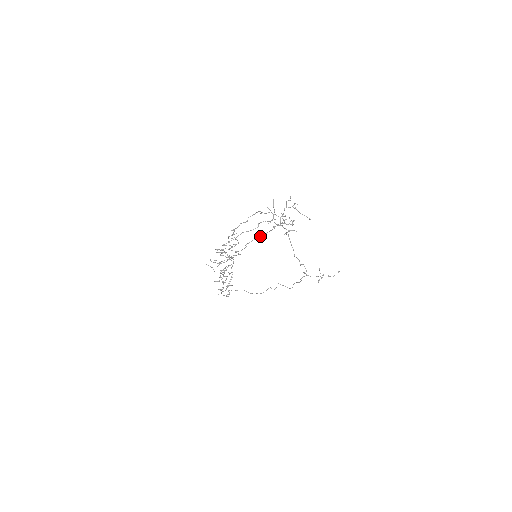
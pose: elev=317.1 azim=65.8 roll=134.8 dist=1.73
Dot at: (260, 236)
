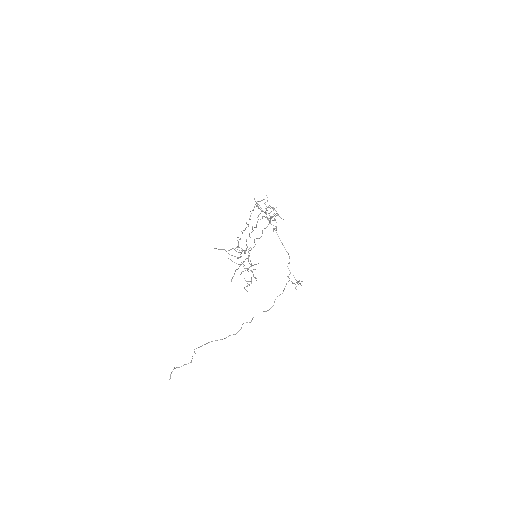
Dot at: (275, 214)
